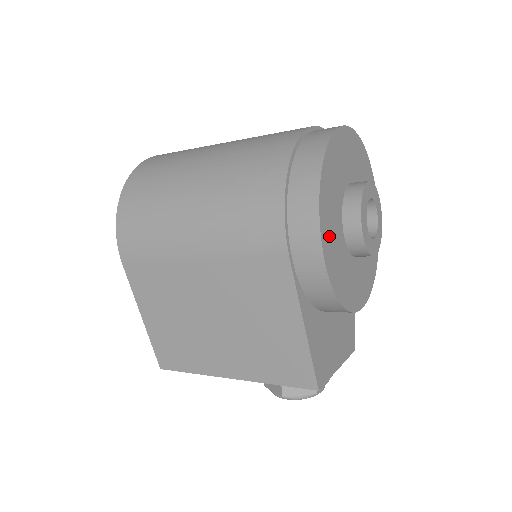
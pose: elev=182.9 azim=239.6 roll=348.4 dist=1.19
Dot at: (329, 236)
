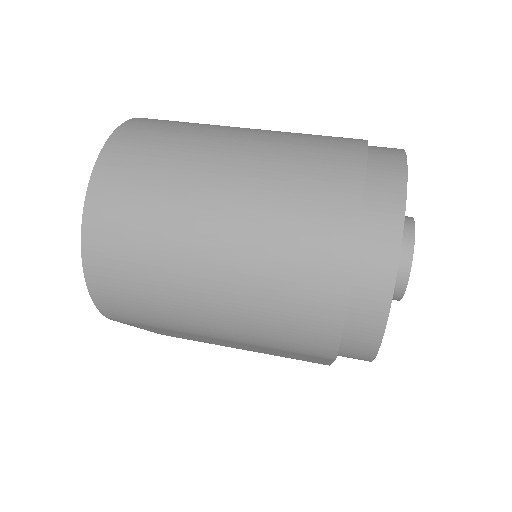
Dot at: occluded
